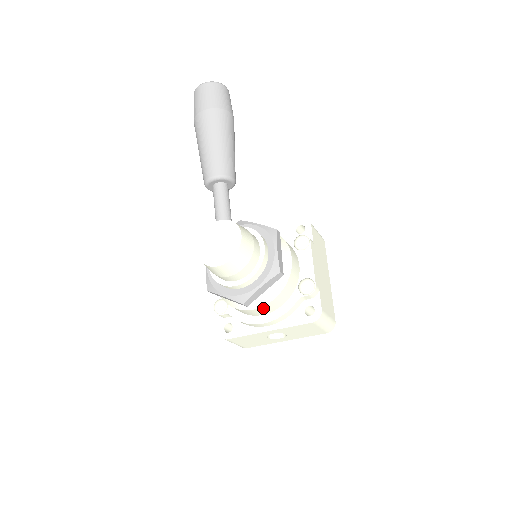
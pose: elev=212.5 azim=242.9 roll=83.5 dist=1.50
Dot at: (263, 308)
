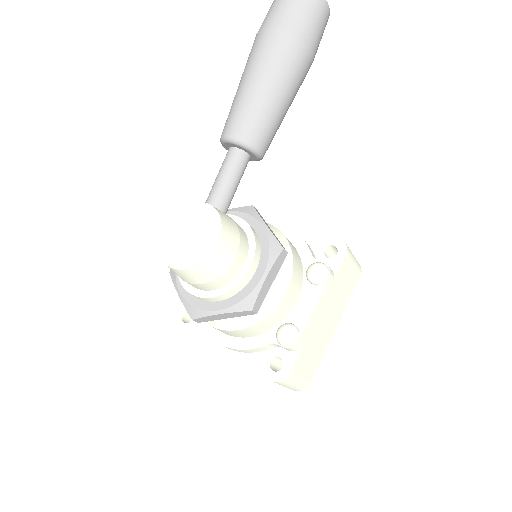
Dot at: (222, 330)
